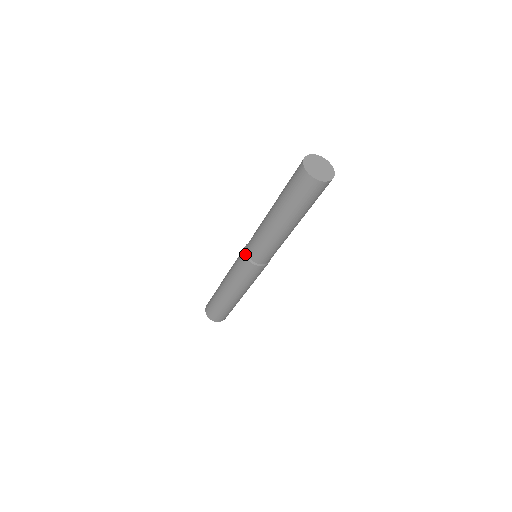
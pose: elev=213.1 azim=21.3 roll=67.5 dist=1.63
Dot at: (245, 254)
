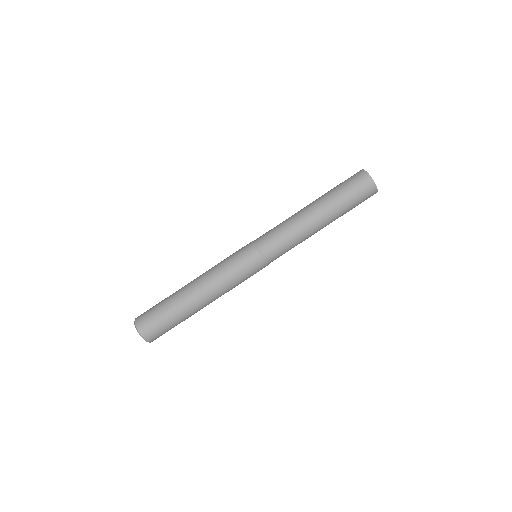
Dot at: (255, 244)
